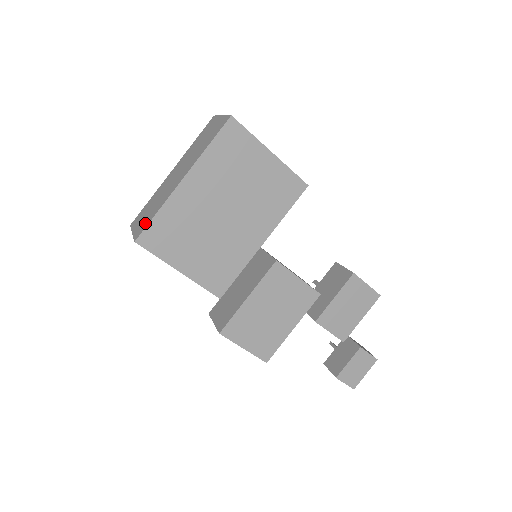
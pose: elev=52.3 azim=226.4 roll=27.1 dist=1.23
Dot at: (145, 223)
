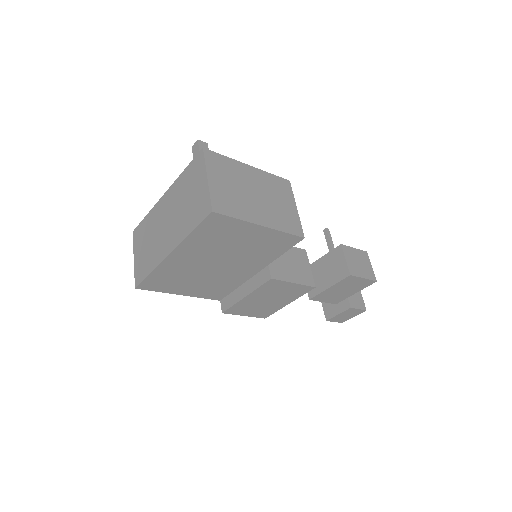
Dot at: (142, 271)
